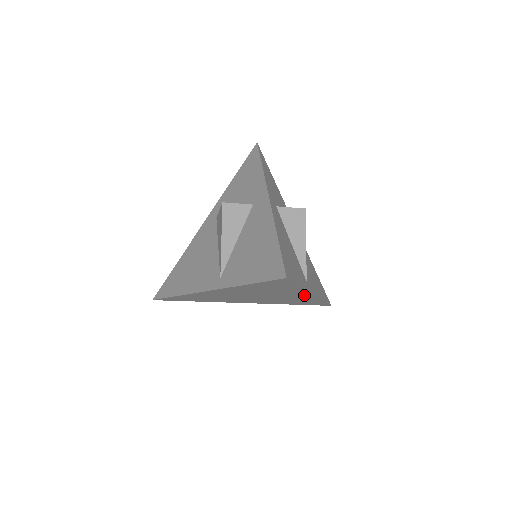
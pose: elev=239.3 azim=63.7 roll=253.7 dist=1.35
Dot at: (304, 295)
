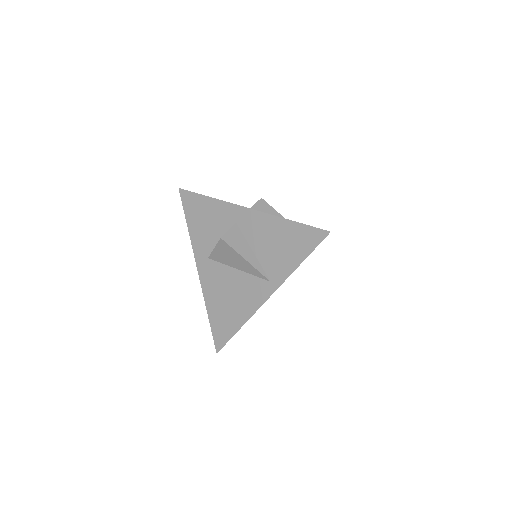
Dot at: occluded
